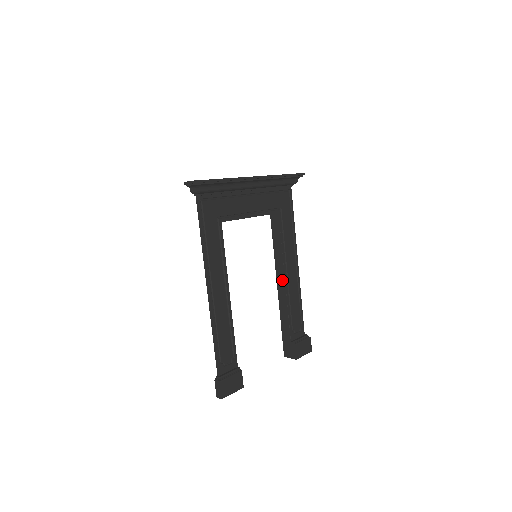
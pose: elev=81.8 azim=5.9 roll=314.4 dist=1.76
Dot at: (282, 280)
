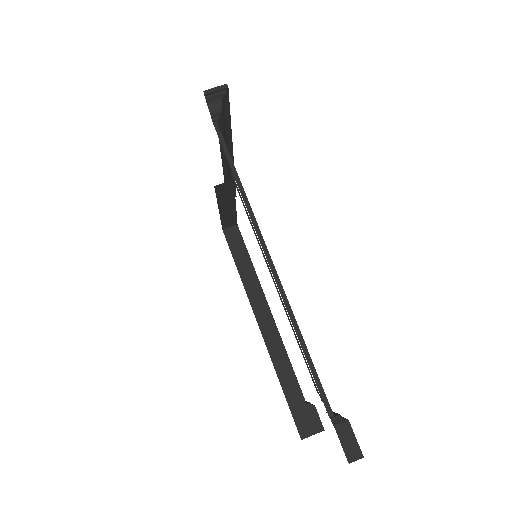
Dot at: (266, 314)
